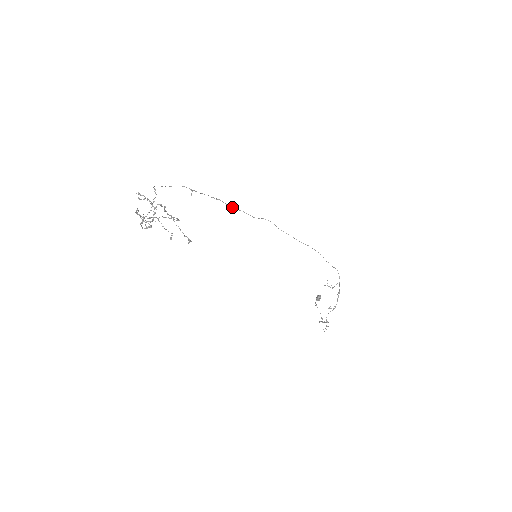
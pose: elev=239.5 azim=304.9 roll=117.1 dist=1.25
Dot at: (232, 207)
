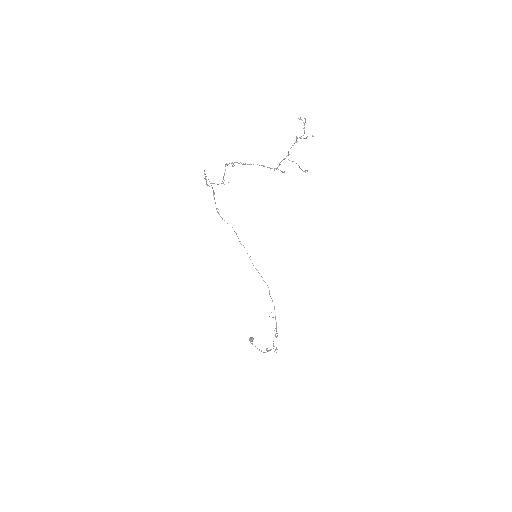
Dot at: occluded
